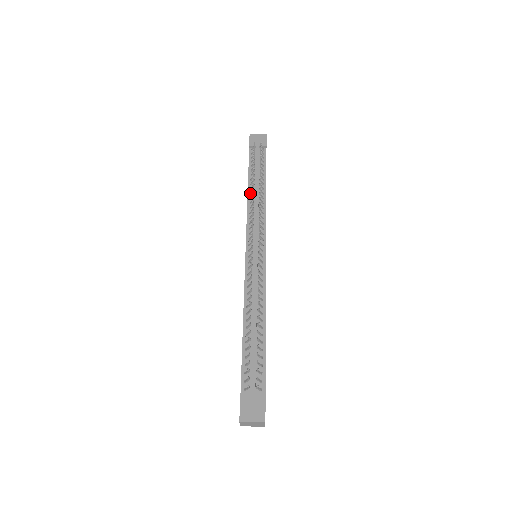
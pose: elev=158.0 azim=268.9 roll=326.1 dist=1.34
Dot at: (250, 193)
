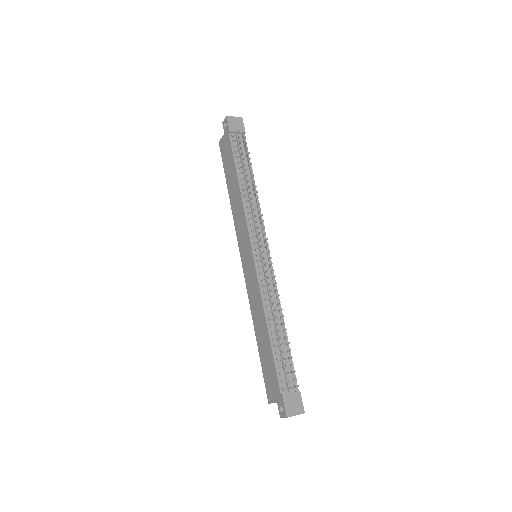
Dot at: (243, 190)
